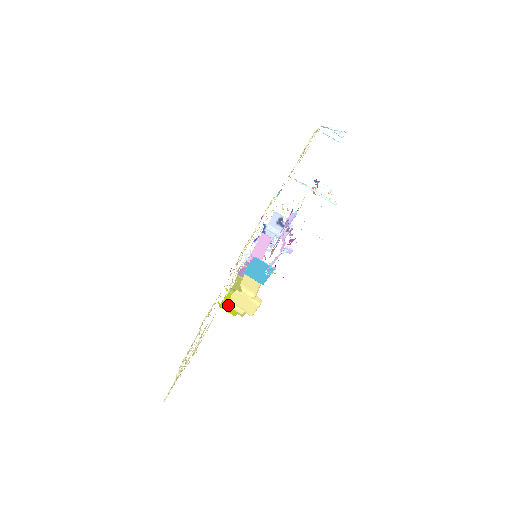
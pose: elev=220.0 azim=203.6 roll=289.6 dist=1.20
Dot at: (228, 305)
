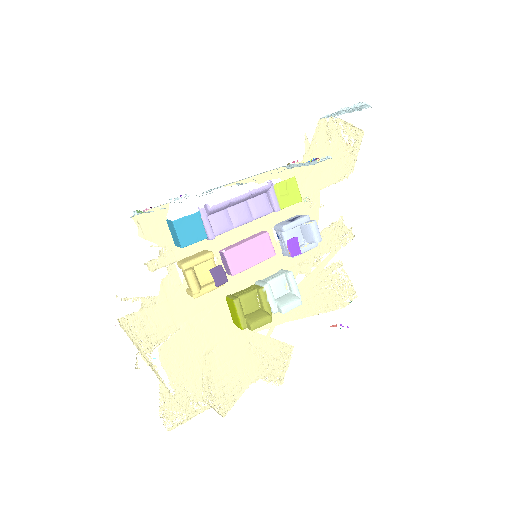
Dot at: (188, 293)
